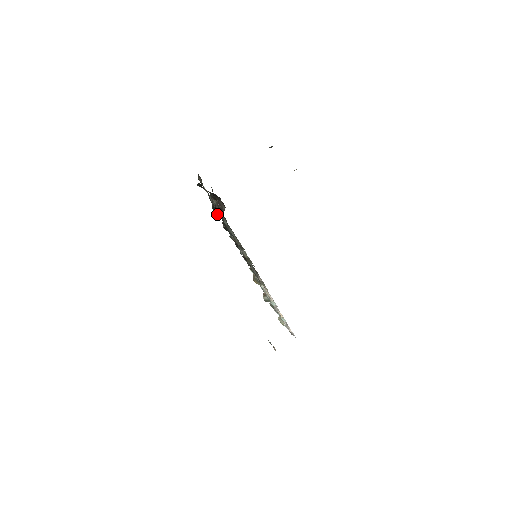
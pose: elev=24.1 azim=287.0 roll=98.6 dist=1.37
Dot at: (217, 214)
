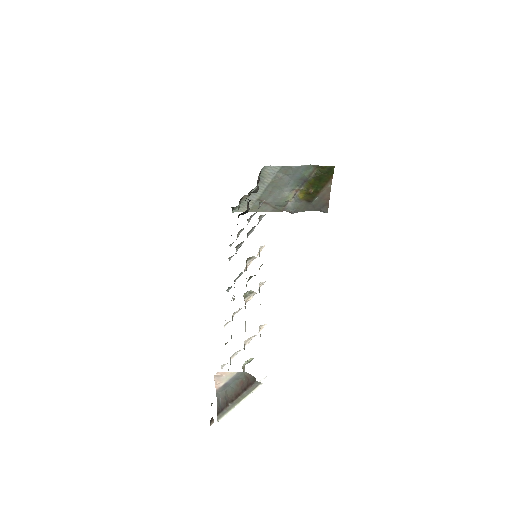
Dot at: occluded
